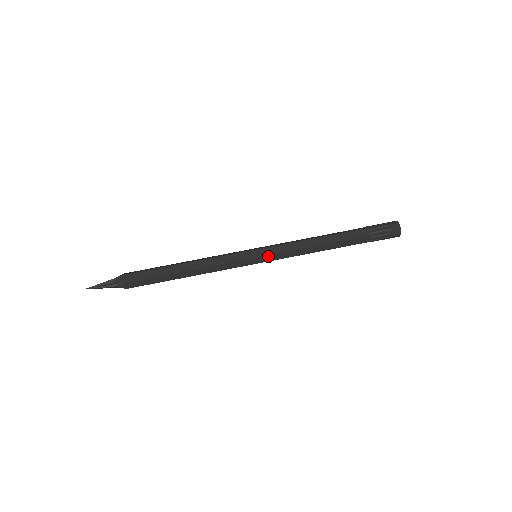
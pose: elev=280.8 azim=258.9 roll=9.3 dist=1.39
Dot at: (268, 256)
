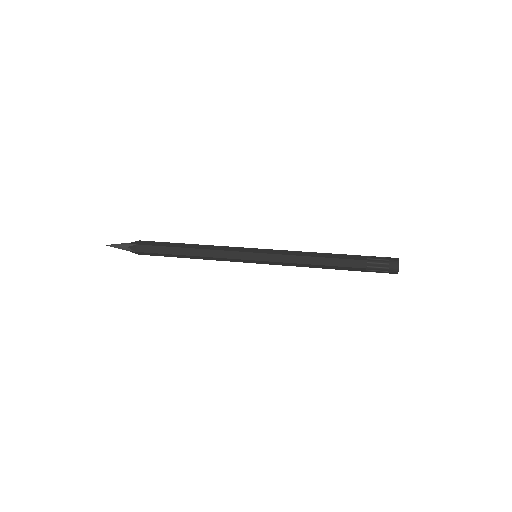
Dot at: (266, 255)
